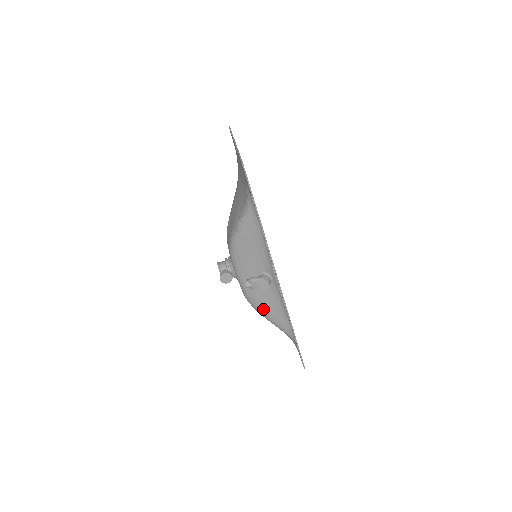
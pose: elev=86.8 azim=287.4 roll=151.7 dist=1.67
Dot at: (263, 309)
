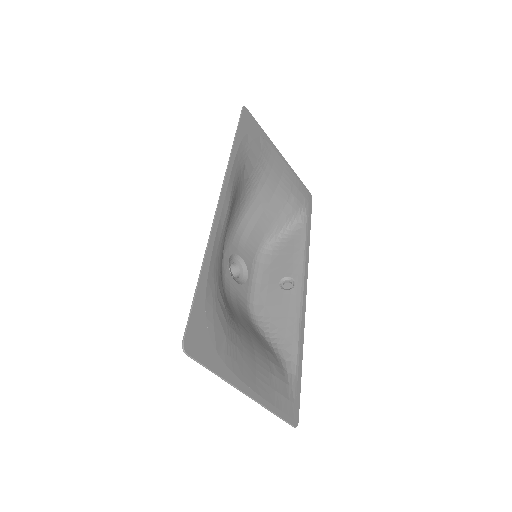
Dot at: (277, 252)
